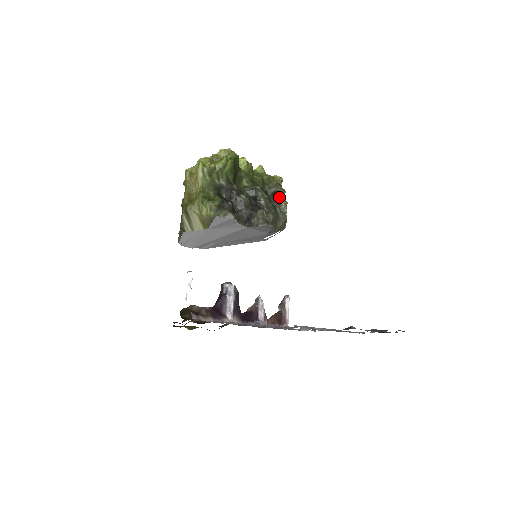
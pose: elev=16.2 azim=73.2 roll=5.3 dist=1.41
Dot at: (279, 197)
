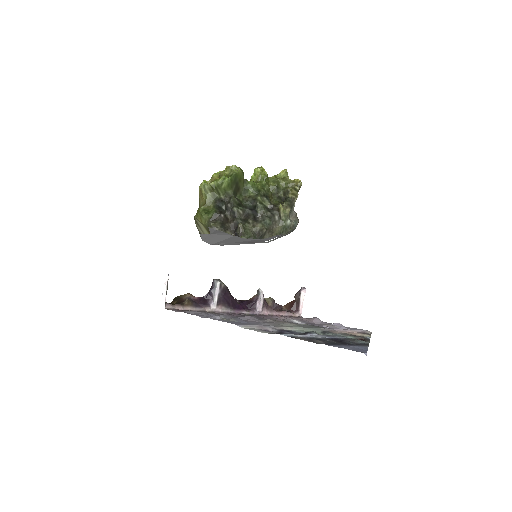
Dot at: (283, 204)
